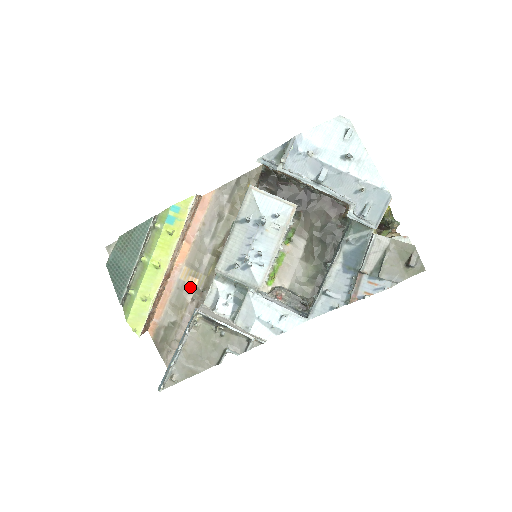
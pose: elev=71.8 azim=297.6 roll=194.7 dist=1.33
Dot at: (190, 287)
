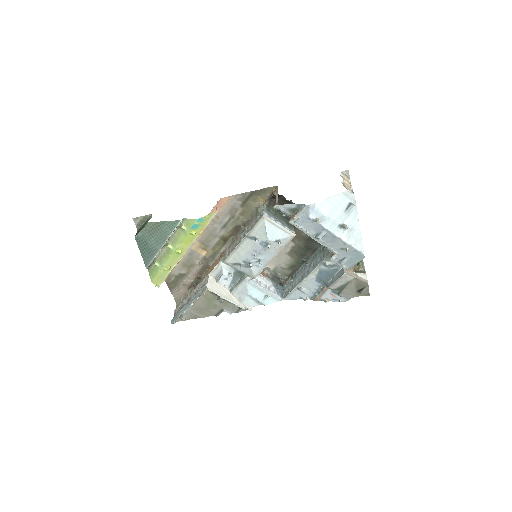
Dot at: (199, 255)
